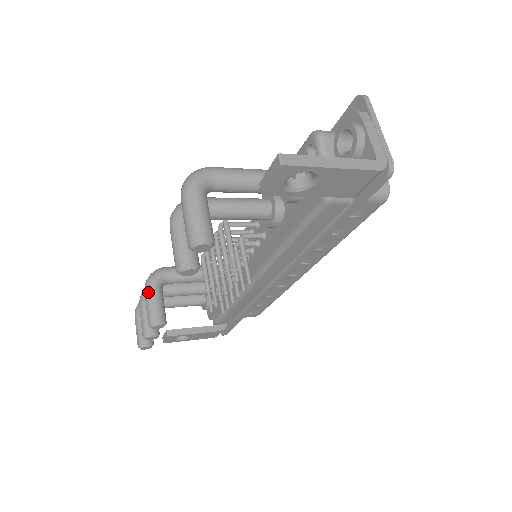
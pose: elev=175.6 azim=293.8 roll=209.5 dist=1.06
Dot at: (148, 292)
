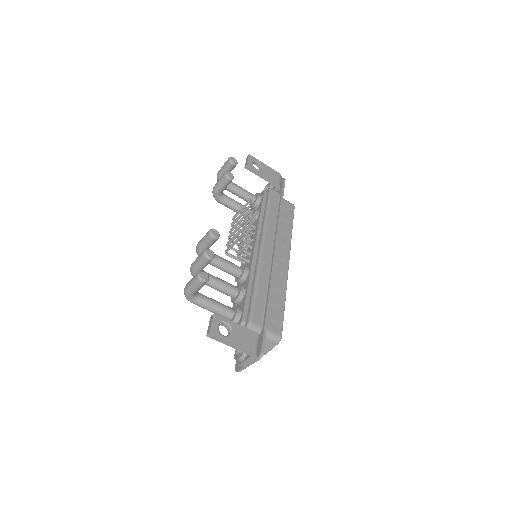
Dot at: occluded
